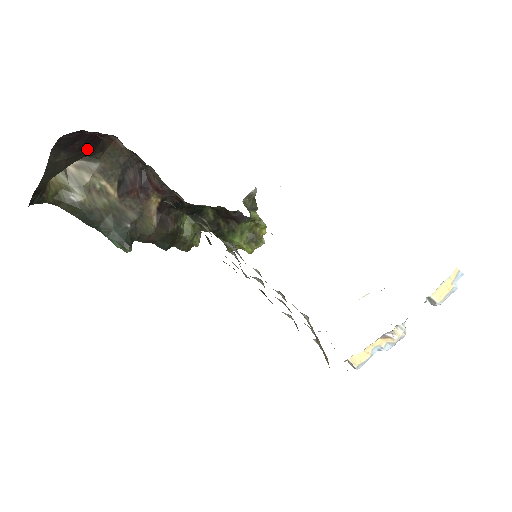
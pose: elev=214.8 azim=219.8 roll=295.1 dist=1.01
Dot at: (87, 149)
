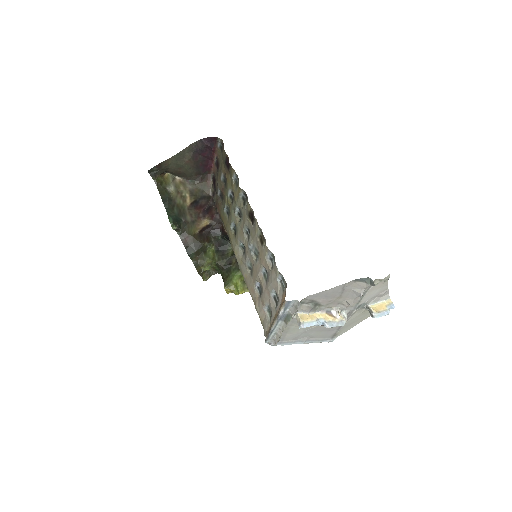
Dot at: (198, 169)
